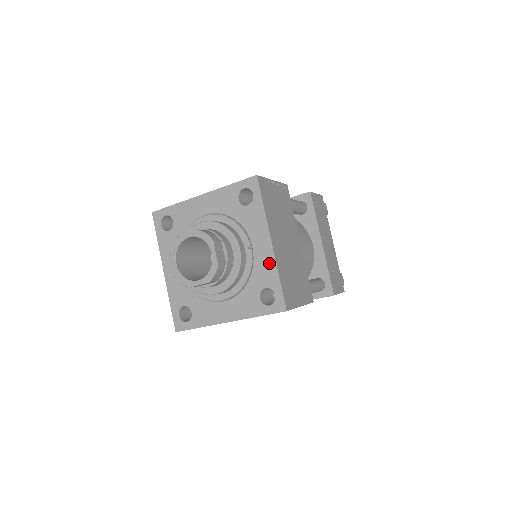
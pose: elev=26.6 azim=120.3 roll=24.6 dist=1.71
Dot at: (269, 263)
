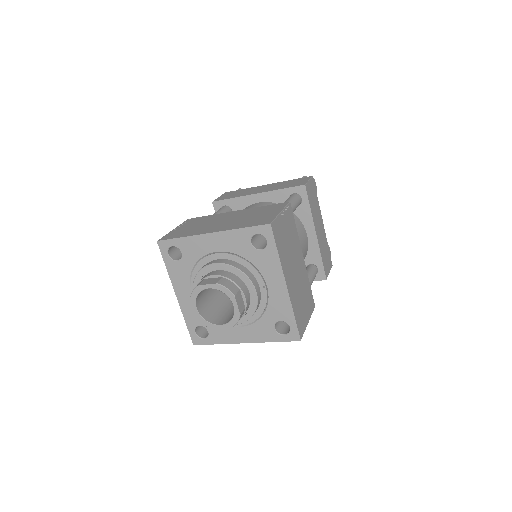
Dot at: (284, 302)
